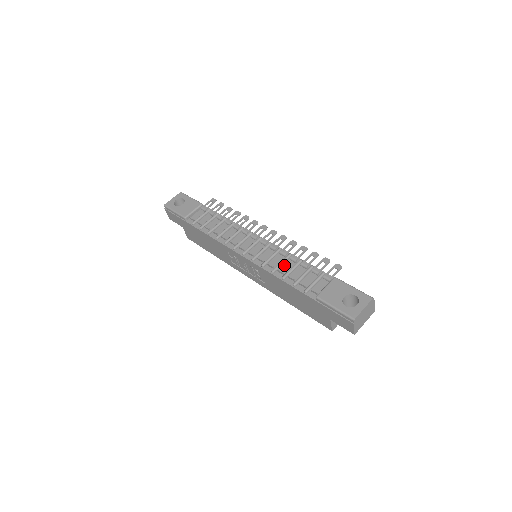
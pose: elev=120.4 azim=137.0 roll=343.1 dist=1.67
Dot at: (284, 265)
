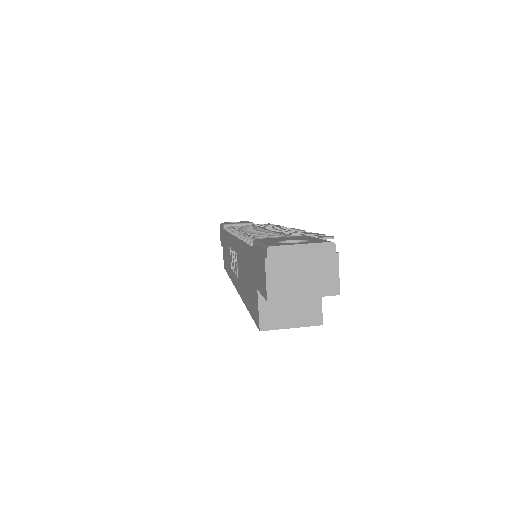
Dot at: occluded
